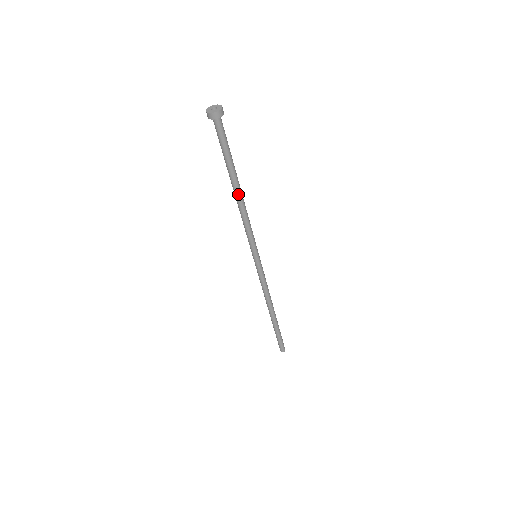
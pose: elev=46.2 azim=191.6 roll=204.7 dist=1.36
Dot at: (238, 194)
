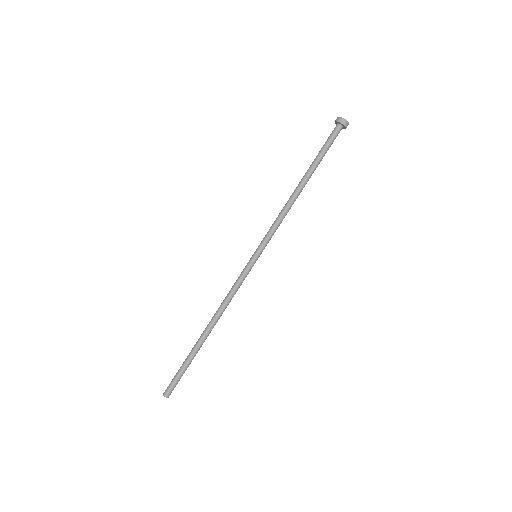
Dot at: (298, 187)
